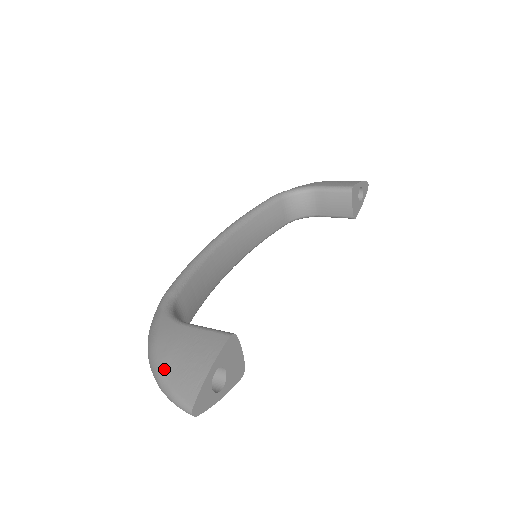
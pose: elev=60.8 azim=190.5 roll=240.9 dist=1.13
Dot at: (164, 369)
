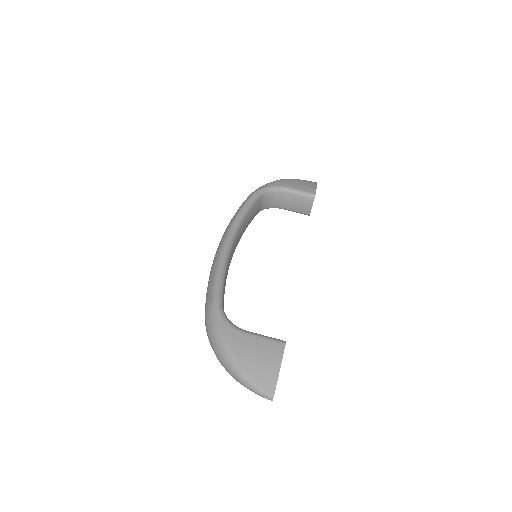
Dot at: (245, 370)
